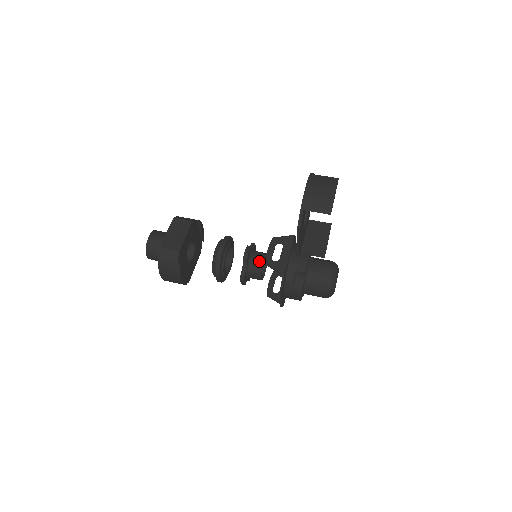
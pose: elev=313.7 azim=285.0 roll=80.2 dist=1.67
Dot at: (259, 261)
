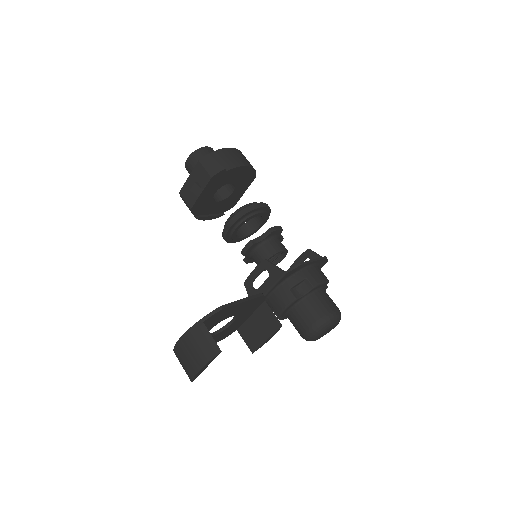
Dot at: (259, 261)
